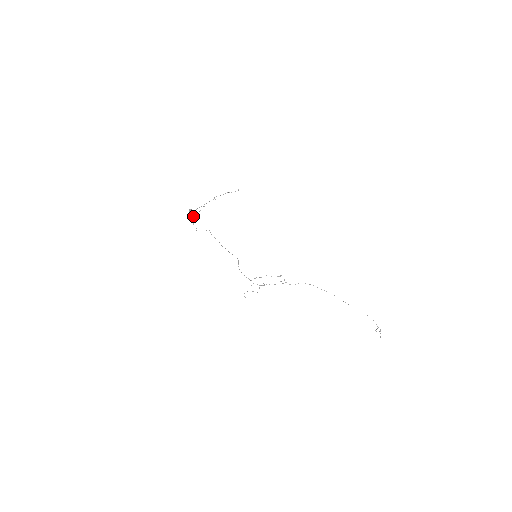
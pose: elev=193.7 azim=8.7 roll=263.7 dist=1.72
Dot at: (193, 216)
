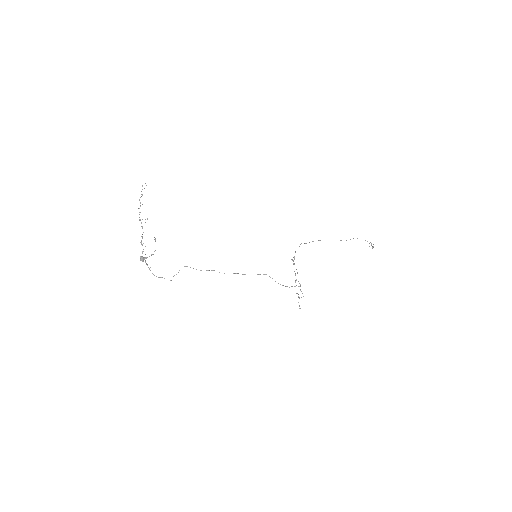
Dot at: (146, 264)
